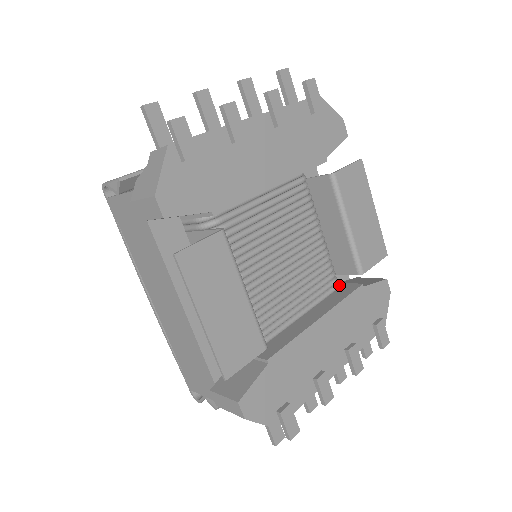
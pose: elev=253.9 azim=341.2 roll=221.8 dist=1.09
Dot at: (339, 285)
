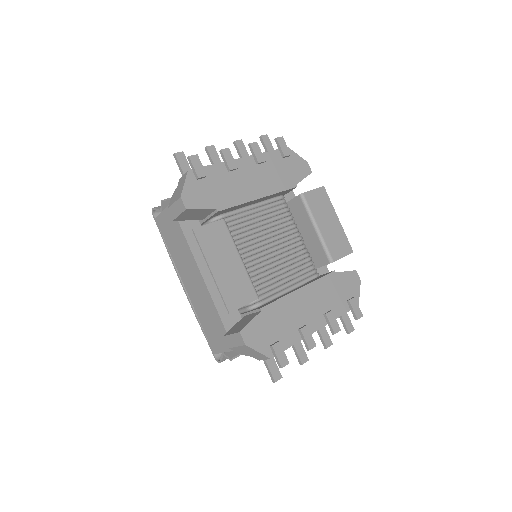
Dot at: occluded
